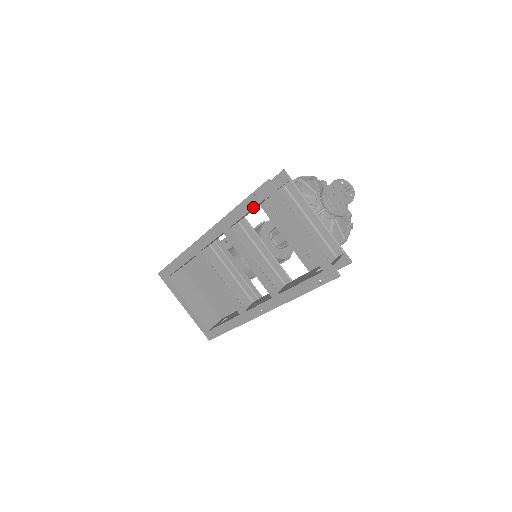
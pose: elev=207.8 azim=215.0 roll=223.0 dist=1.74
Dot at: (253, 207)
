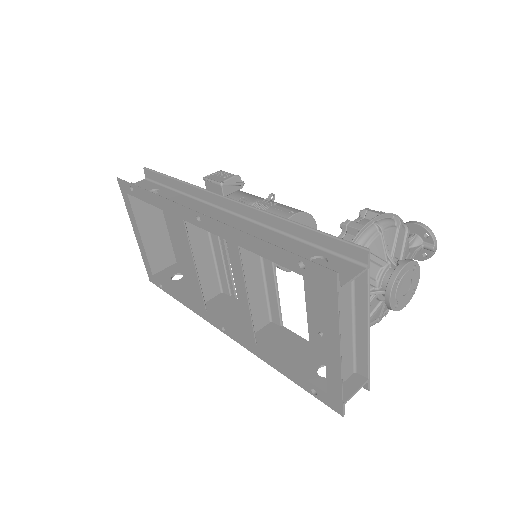
Dot at: (288, 267)
